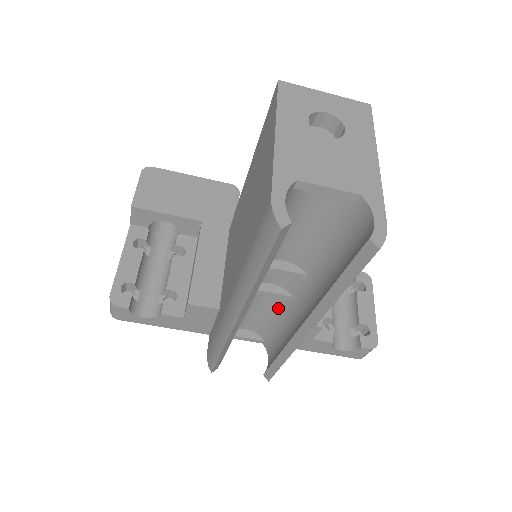
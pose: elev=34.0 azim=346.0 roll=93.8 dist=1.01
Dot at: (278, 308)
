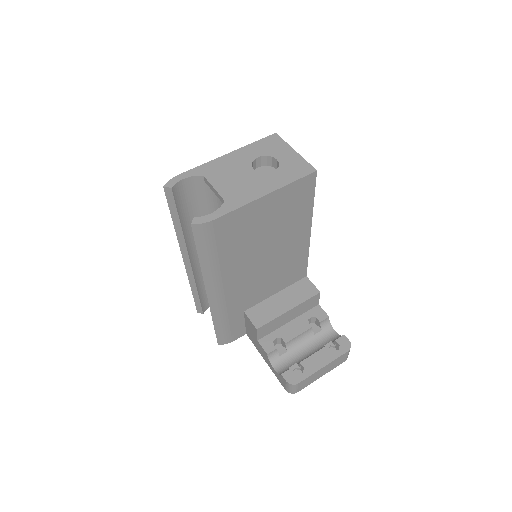
Dot at: occluded
